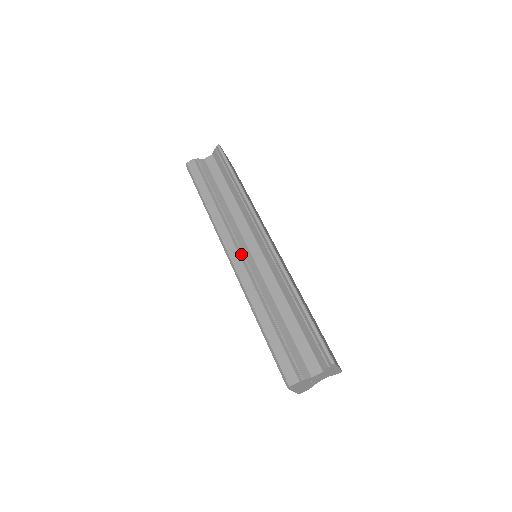
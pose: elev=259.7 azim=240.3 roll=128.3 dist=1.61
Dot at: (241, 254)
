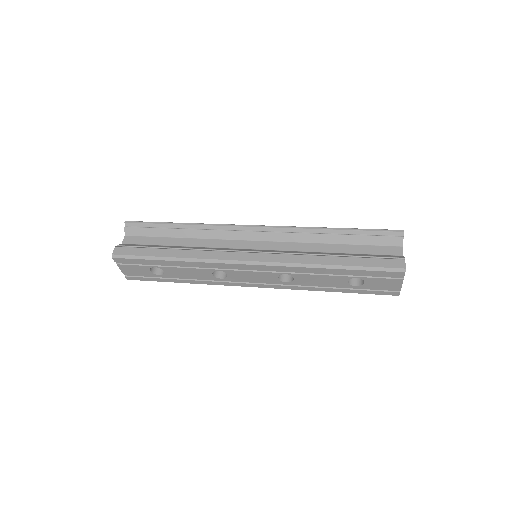
Dot at: (253, 252)
